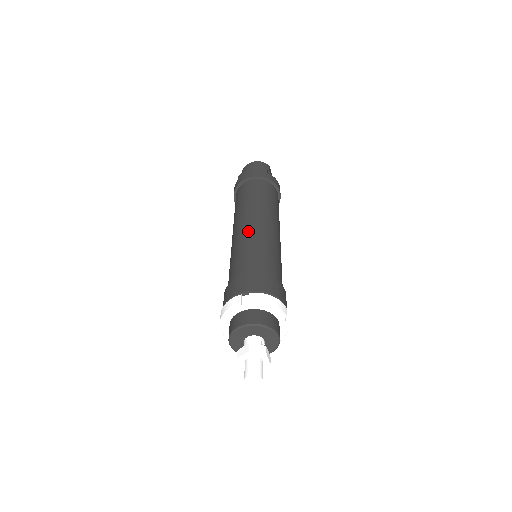
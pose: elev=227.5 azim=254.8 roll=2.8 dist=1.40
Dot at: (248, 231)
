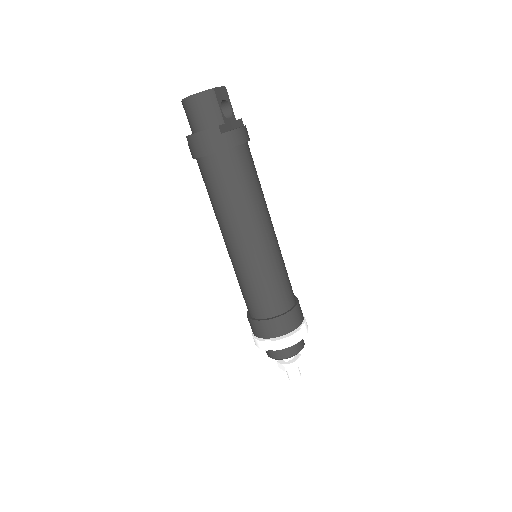
Dot at: (240, 259)
